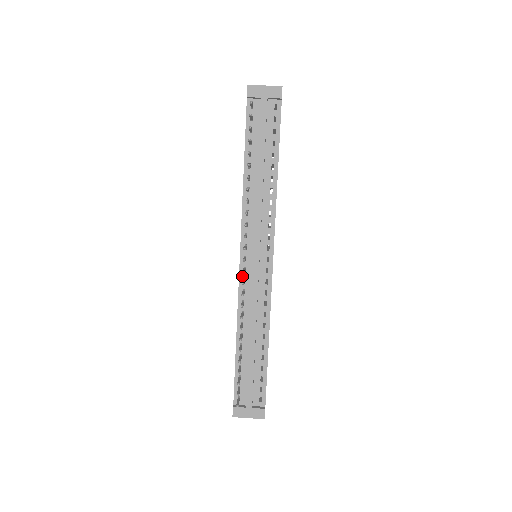
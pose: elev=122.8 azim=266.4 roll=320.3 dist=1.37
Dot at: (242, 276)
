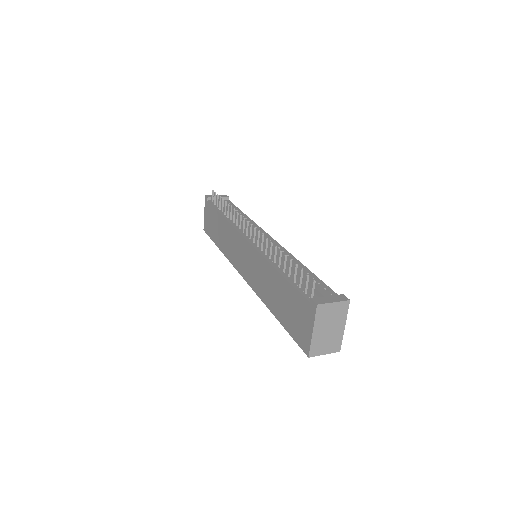
Dot at: (254, 245)
